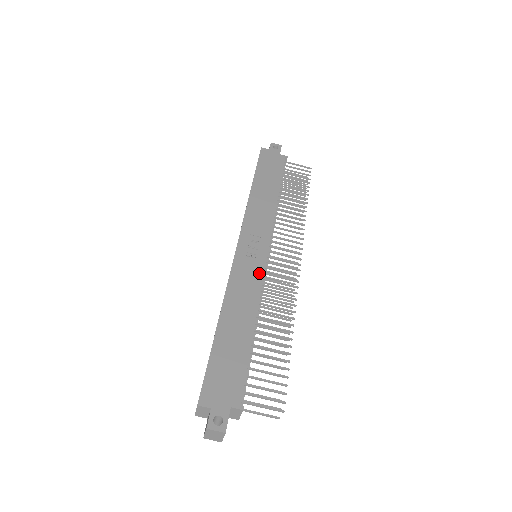
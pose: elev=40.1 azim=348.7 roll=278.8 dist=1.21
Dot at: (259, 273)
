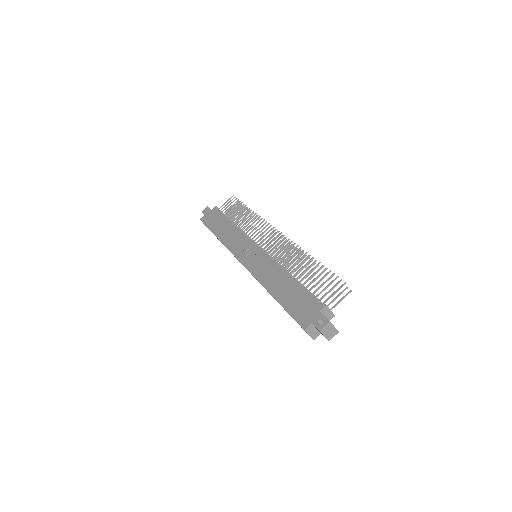
Dot at: (264, 257)
